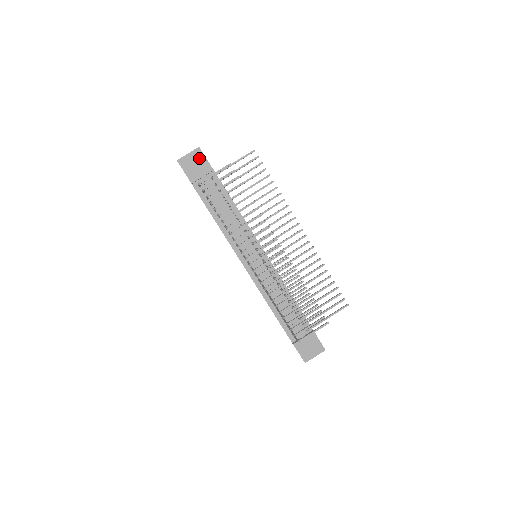
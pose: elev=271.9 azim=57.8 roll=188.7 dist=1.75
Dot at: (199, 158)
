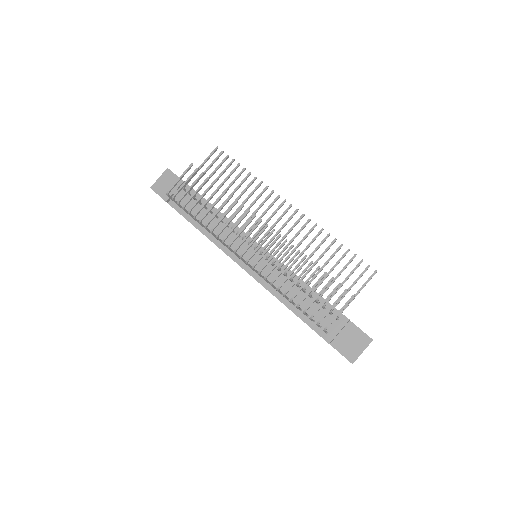
Dot at: (170, 178)
